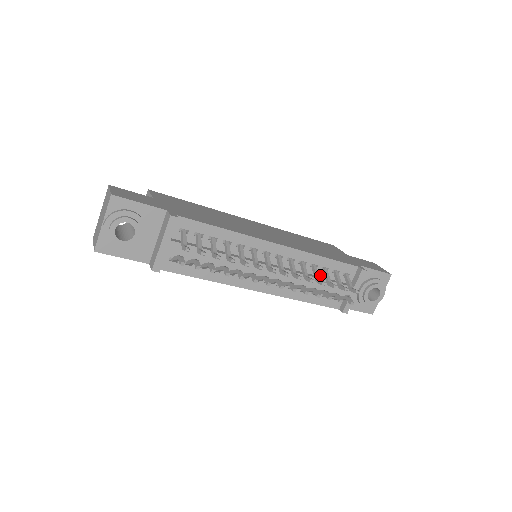
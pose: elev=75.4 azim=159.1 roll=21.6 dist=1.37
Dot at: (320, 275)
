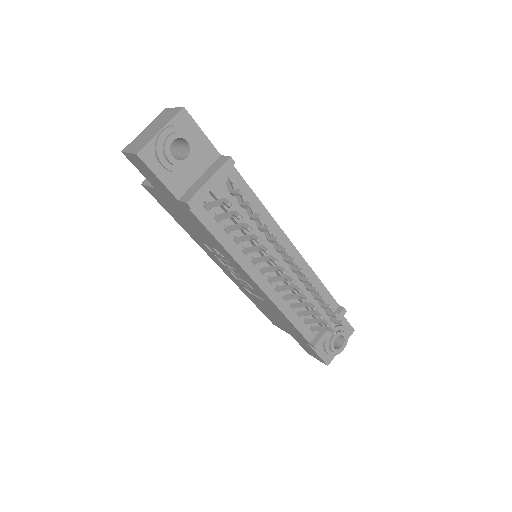
Dot at: occluded
